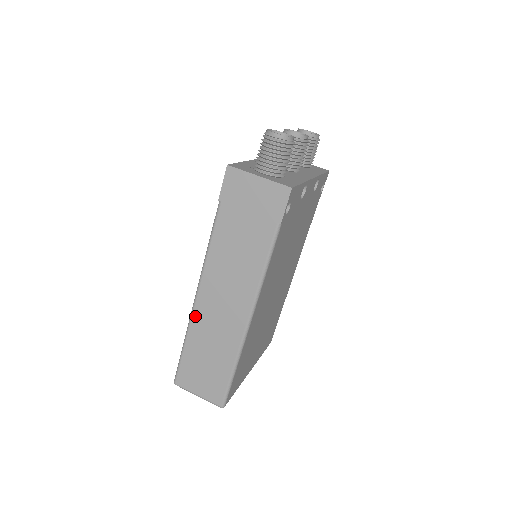
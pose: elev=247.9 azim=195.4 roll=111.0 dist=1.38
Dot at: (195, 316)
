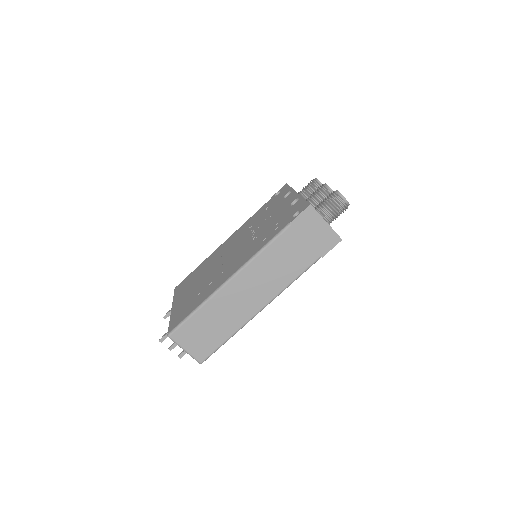
Dot at: (221, 293)
